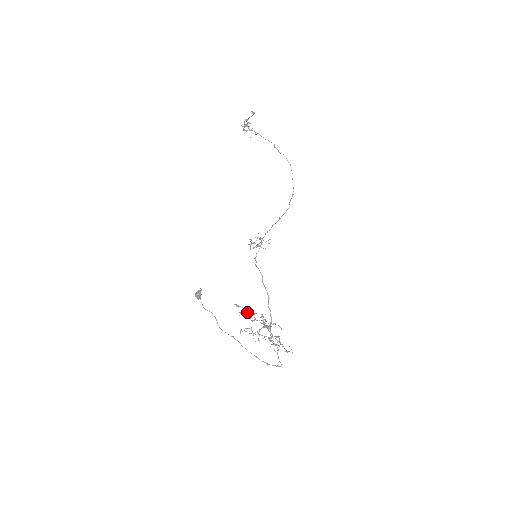
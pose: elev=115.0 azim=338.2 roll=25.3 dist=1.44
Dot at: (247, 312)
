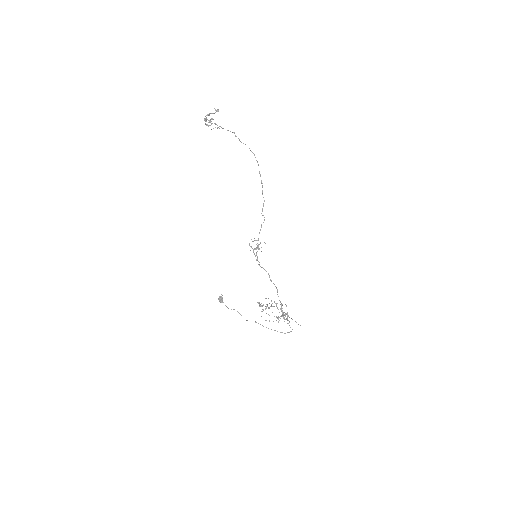
Dot at: (269, 308)
